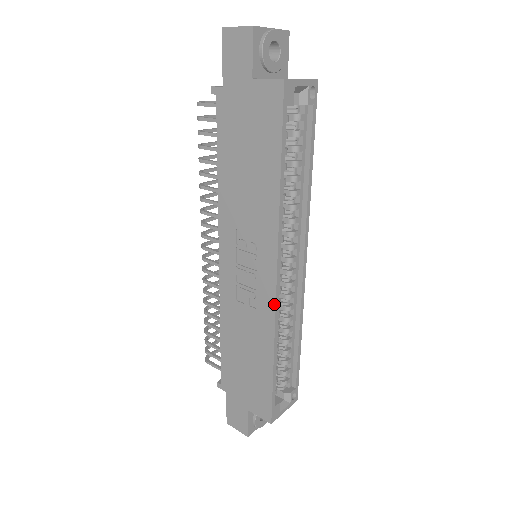
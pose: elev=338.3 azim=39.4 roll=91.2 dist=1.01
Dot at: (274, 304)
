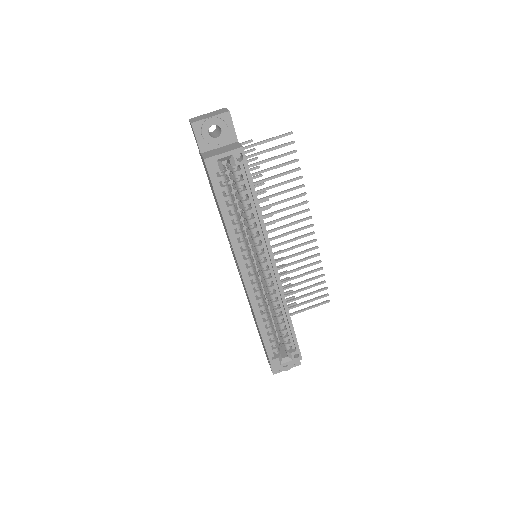
Dot at: (247, 294)
